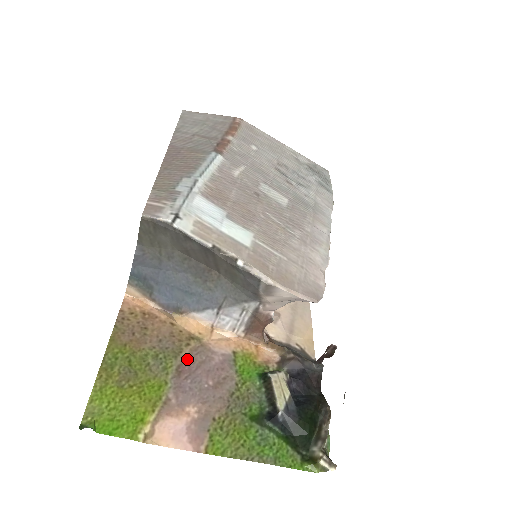
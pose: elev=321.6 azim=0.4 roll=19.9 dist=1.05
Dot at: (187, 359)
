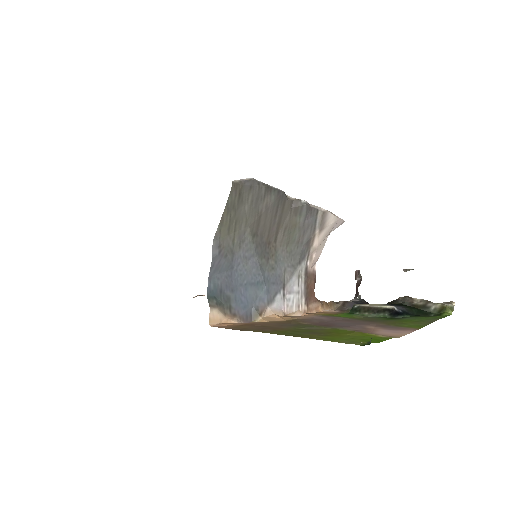
Dot at: (313, 324)
